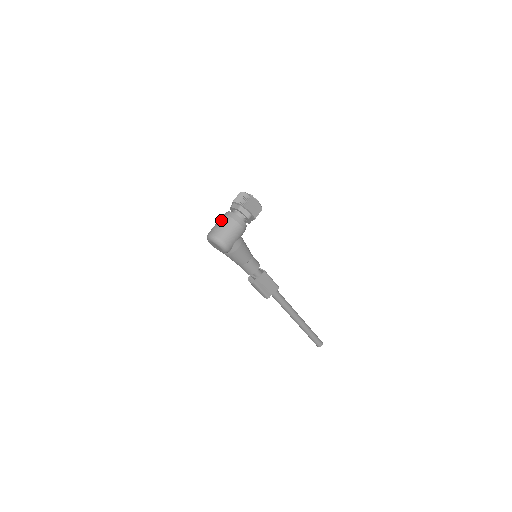
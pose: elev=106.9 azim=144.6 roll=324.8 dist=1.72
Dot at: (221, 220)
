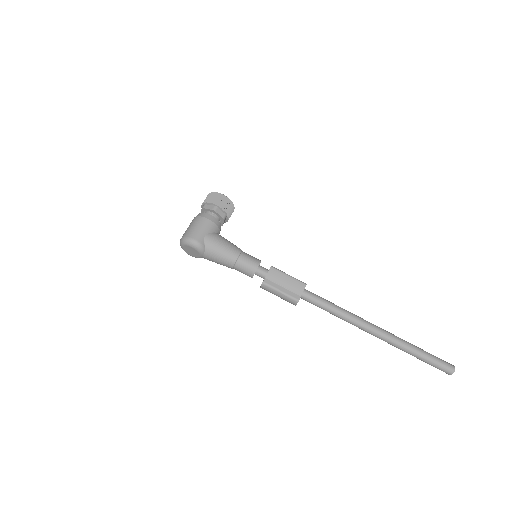
Dot at: occluded
